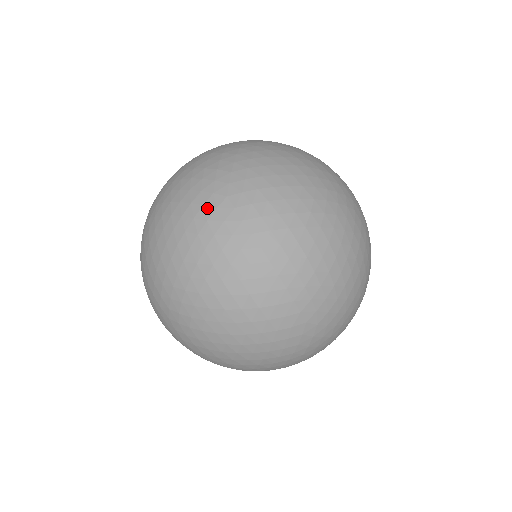
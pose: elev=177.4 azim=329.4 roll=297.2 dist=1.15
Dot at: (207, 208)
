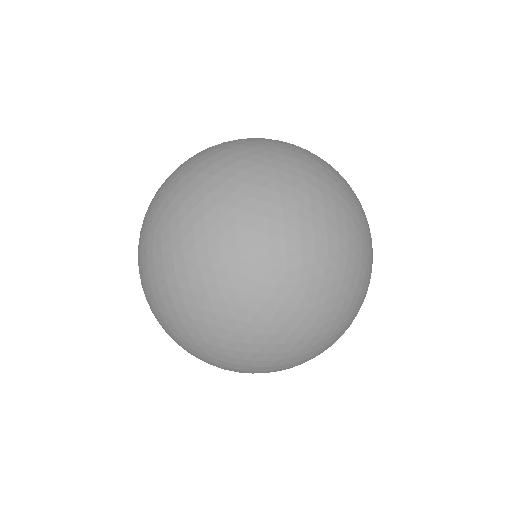
Dot at: (145, 232)
